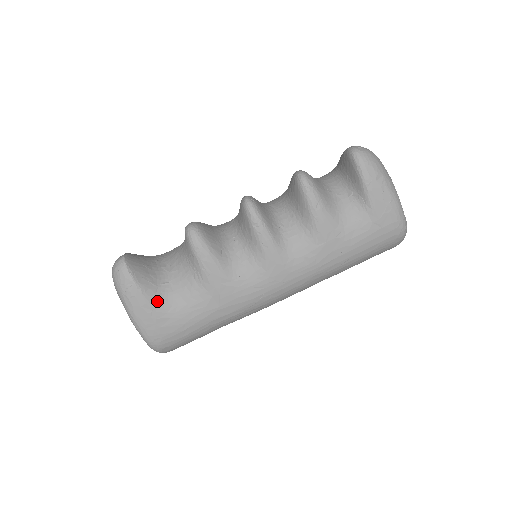
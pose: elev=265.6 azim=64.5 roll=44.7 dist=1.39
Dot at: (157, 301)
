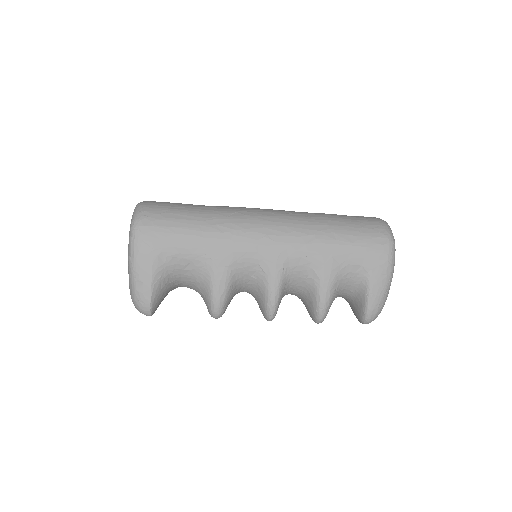
Dot at: occluded
